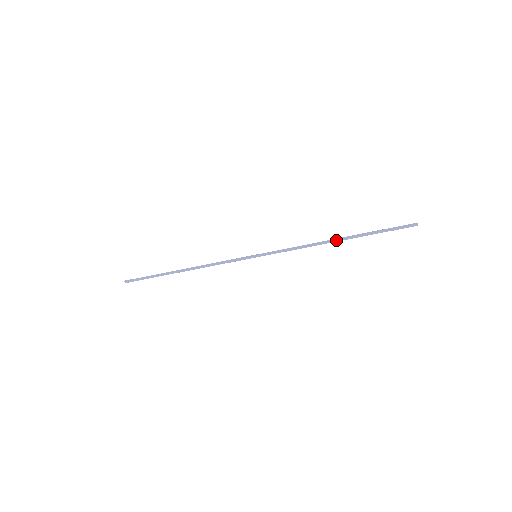
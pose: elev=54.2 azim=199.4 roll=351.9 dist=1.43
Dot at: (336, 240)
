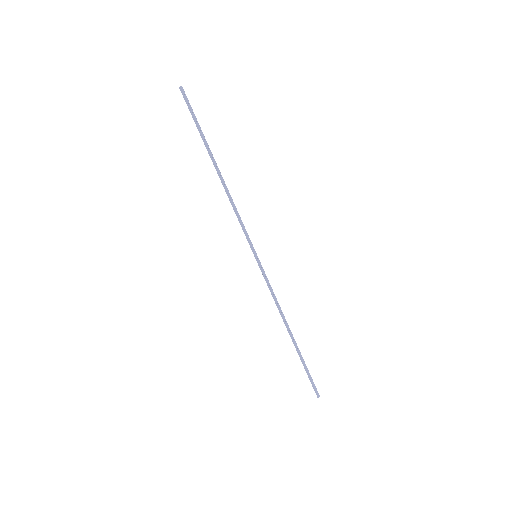
Dot at: (290, 333)
